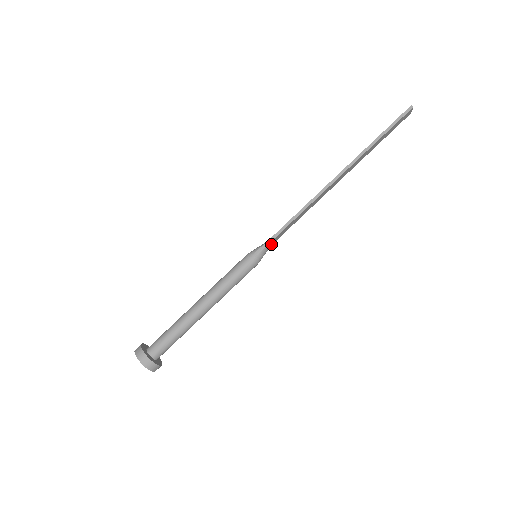
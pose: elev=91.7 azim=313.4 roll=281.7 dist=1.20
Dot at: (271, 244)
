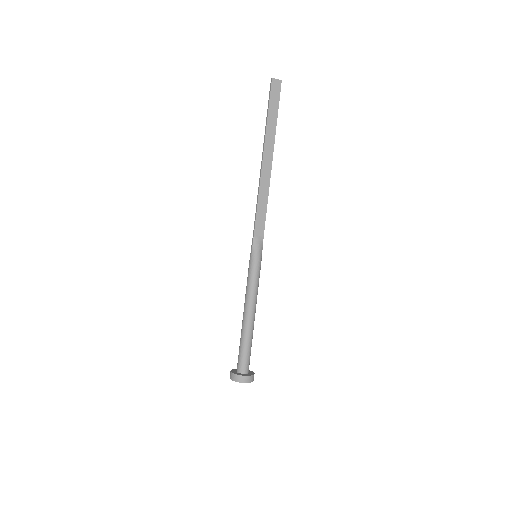
Dot at: (257, 240)
